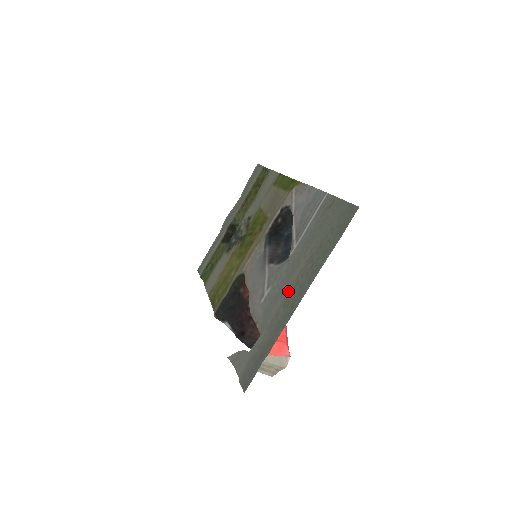
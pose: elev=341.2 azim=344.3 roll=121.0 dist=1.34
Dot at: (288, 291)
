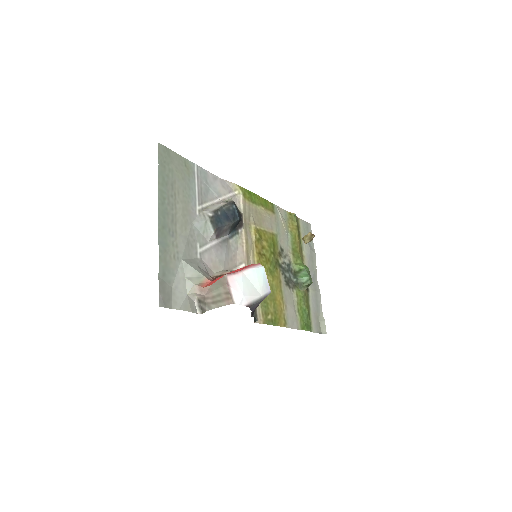
Dot at: (177, 227)
